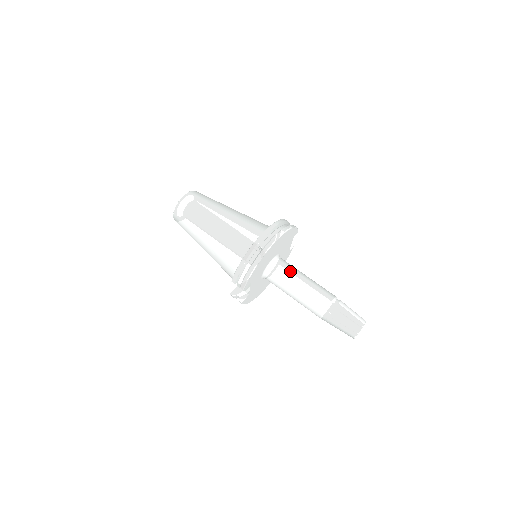
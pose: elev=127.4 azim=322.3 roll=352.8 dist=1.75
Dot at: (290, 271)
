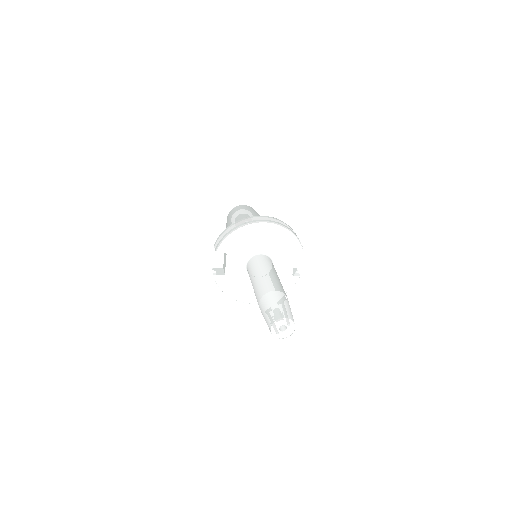
Dot at: (265, 263)
